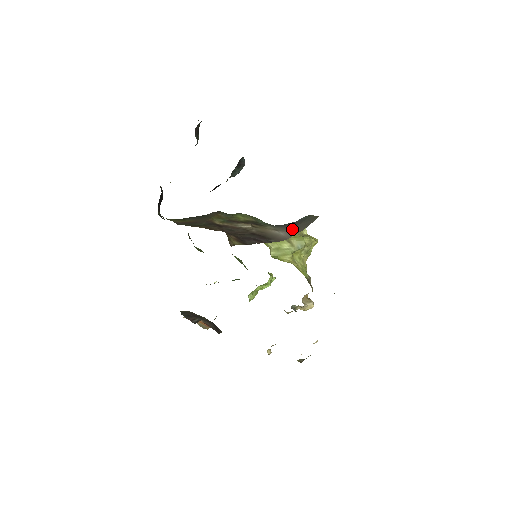
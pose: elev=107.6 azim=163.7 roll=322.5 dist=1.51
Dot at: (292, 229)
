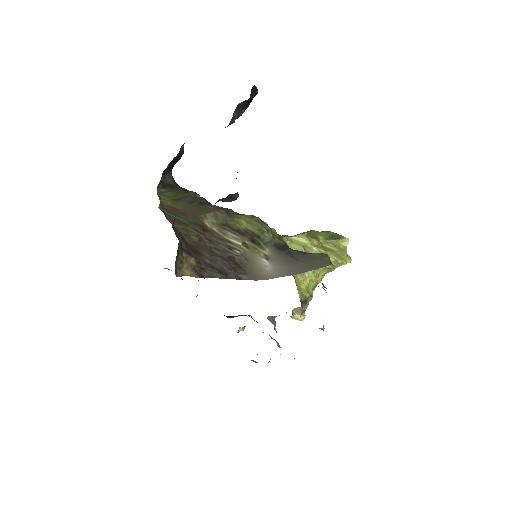
Dot at: (286, 267)
